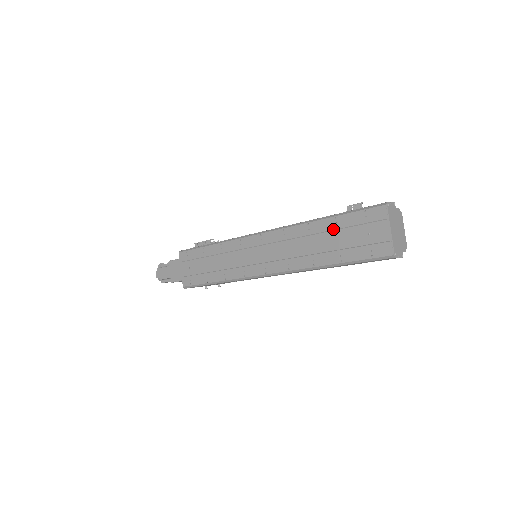
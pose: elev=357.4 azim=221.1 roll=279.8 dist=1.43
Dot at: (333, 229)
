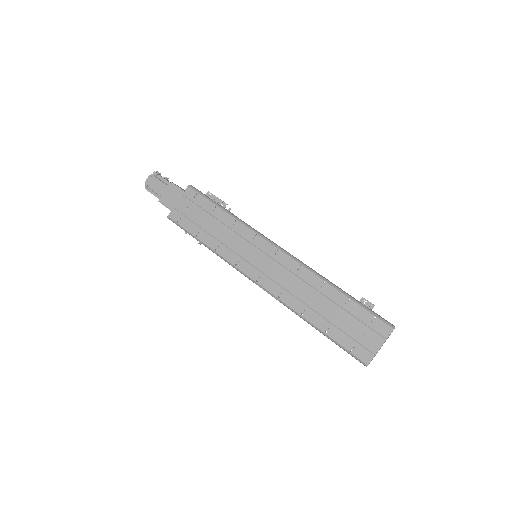
Dot at: (340, 305)
